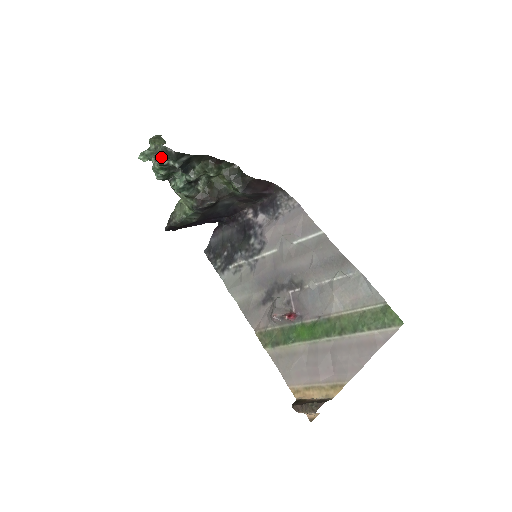
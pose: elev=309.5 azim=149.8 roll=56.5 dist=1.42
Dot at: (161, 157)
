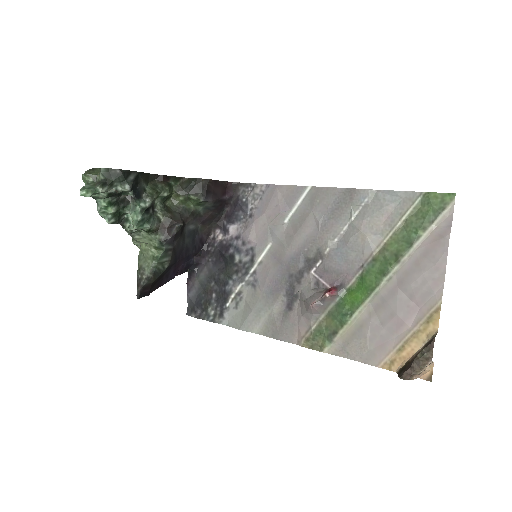
Dot at: (106, 183)
